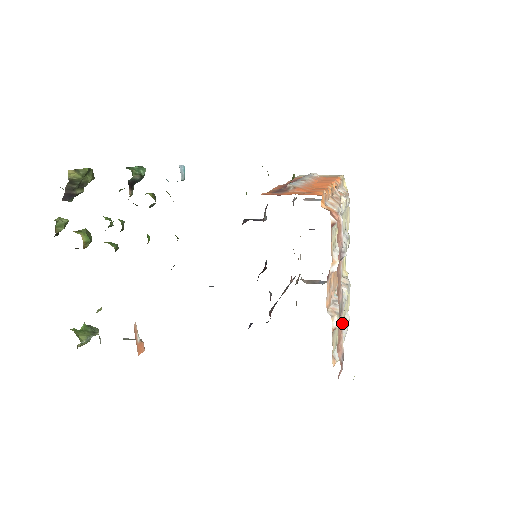
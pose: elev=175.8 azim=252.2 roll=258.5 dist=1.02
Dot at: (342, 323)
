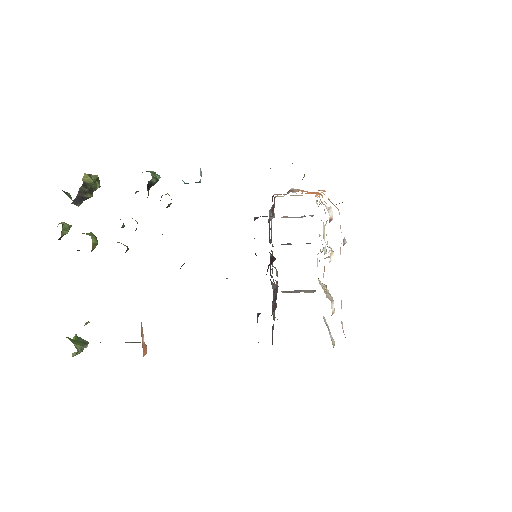
Dot at: (341, 305)
